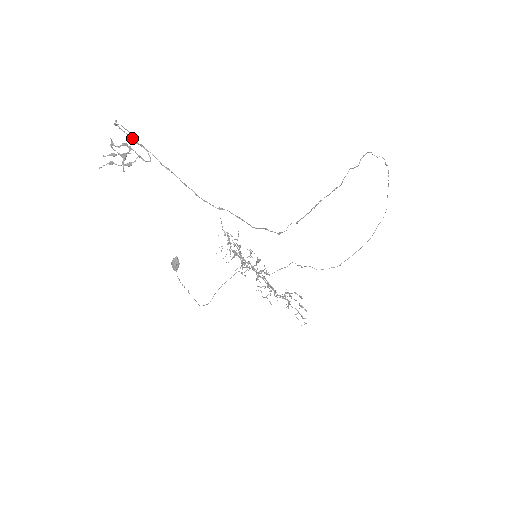
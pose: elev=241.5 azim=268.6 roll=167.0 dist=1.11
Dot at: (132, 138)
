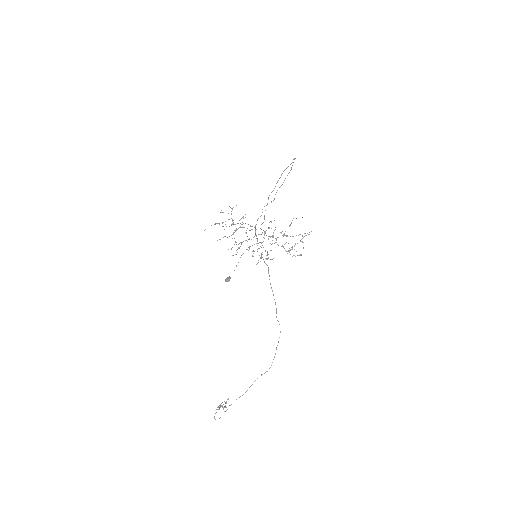
Dot at: occluded
